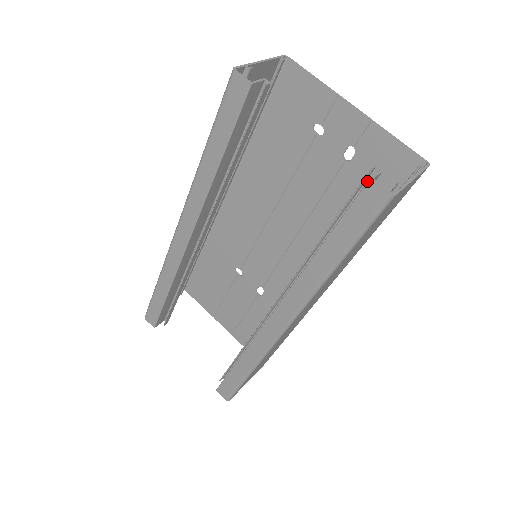
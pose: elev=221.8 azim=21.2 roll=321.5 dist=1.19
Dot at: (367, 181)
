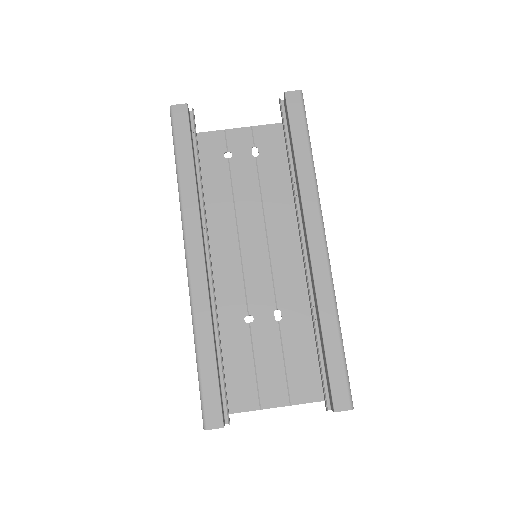
Dot at: (282, 111)
